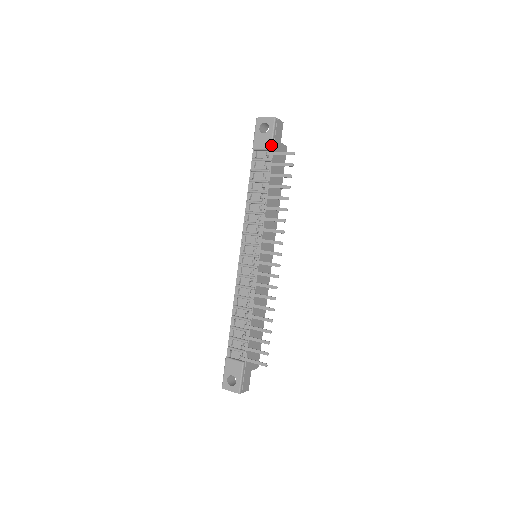
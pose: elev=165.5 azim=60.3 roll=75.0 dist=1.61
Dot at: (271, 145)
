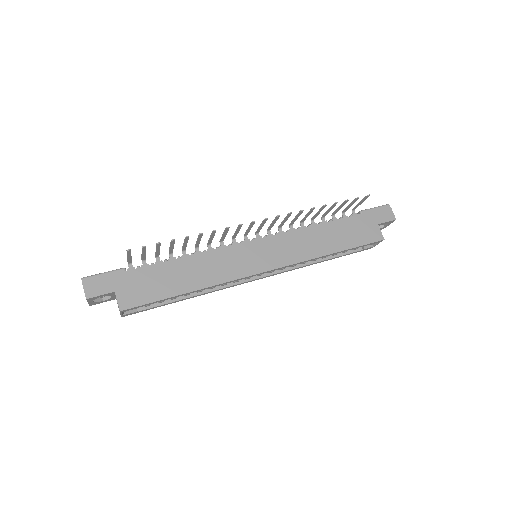
Dot at: (364, 210)
